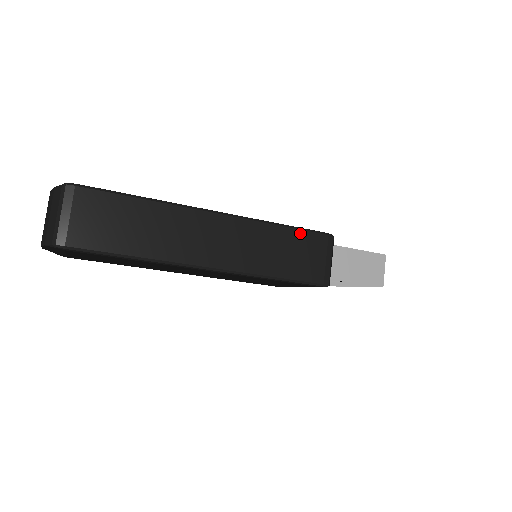
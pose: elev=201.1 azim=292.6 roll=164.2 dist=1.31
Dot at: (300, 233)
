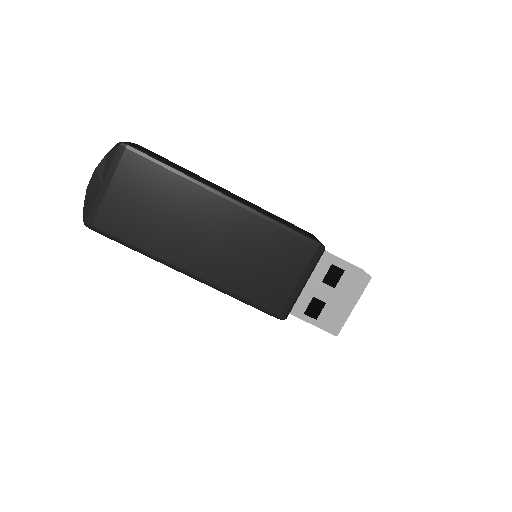
Dot at: (291, 223)
